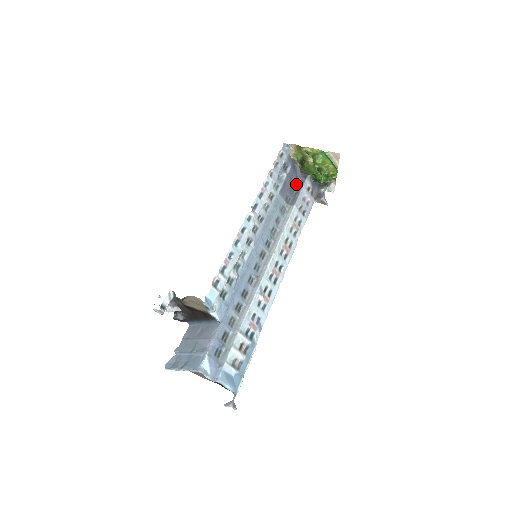
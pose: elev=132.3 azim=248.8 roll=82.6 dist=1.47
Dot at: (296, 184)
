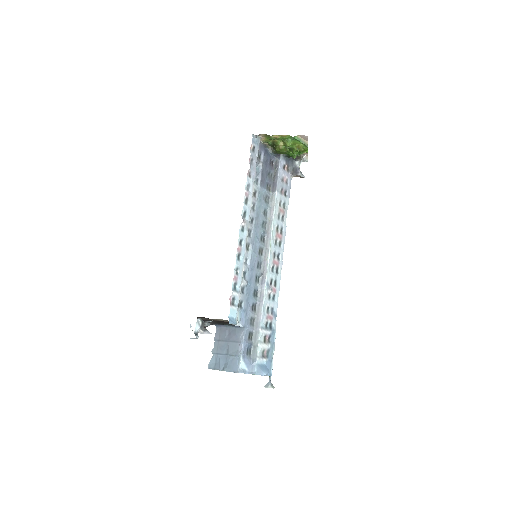
Dot at: (272, 167)
